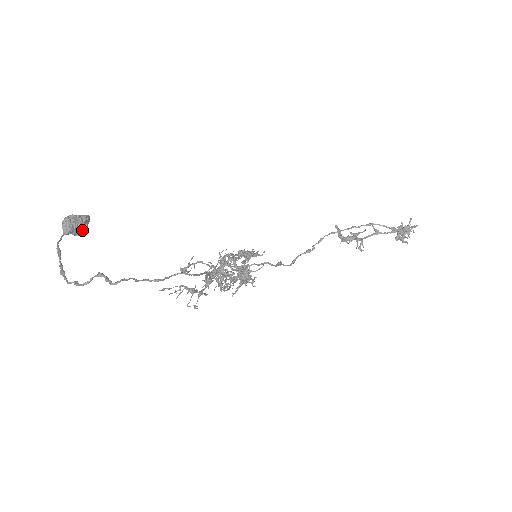
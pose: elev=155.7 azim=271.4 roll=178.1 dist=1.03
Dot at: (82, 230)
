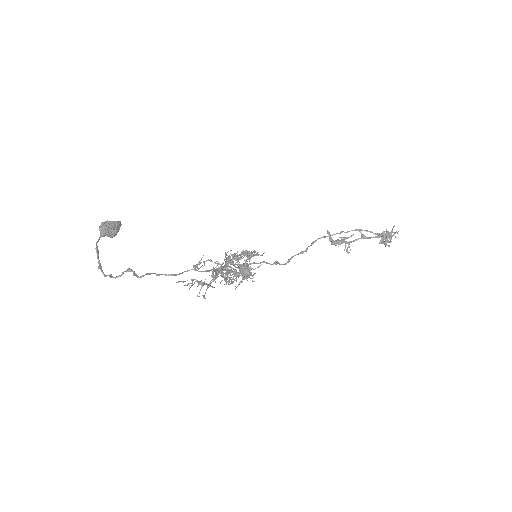
Dot at: (115, 233)
